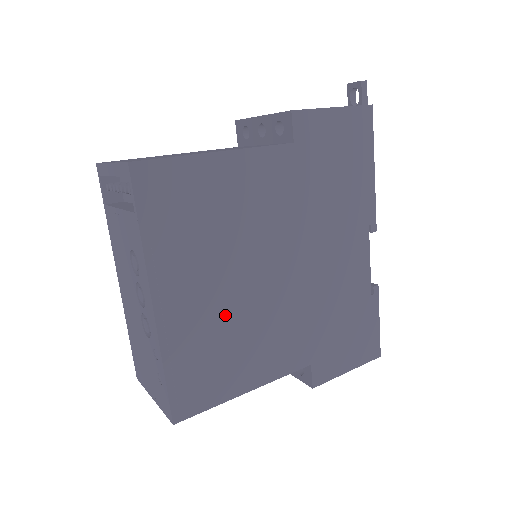
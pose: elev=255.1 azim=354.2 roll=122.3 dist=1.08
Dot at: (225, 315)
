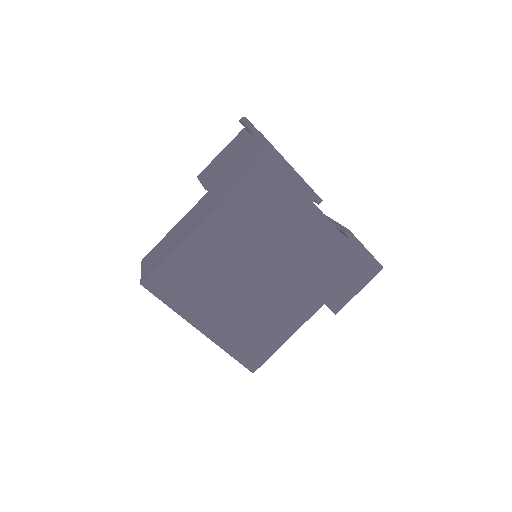
Dot at: (245, 313)
